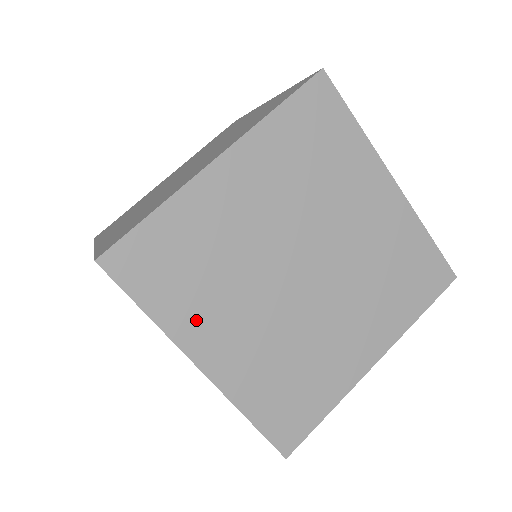
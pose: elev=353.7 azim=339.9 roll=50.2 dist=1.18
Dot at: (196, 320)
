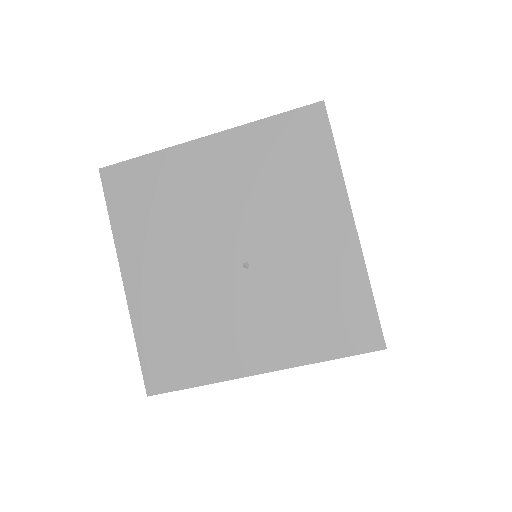
Dot at: occluded
